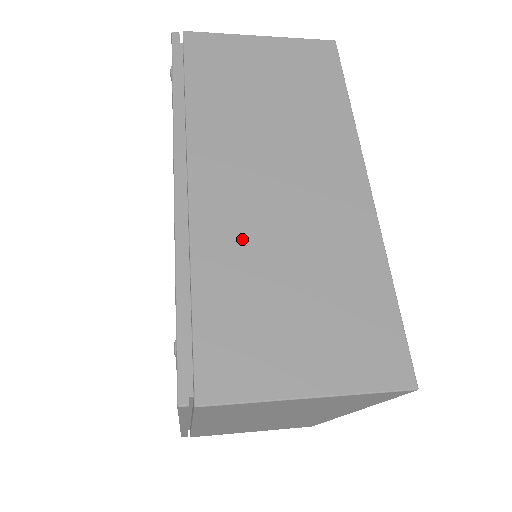
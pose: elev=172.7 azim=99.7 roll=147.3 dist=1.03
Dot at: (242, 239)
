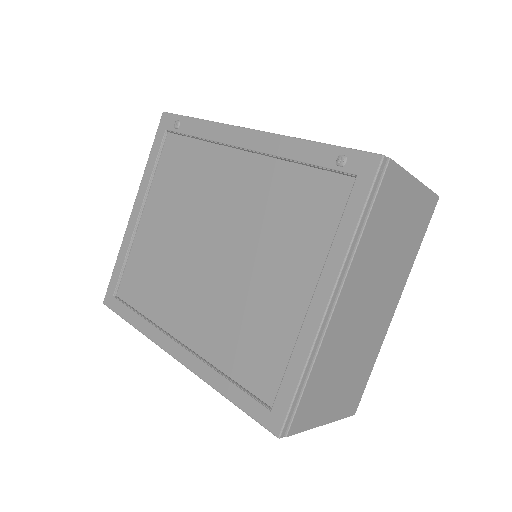
Dot at: occluded
